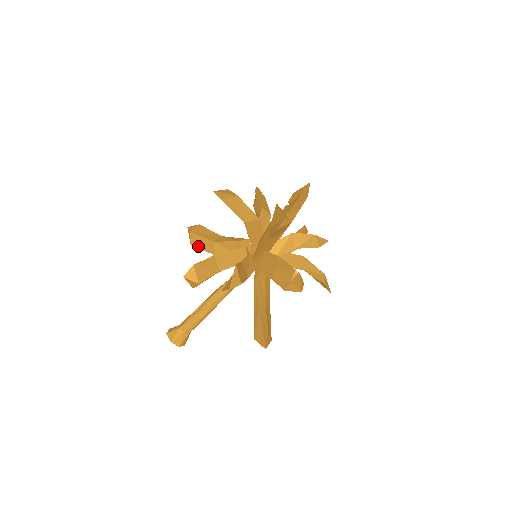
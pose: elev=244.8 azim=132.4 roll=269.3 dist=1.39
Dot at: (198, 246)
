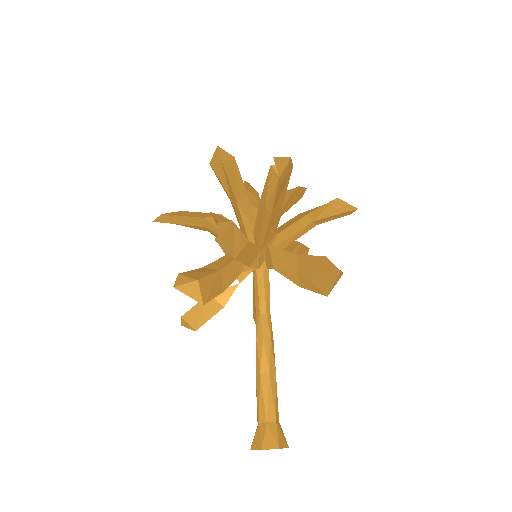
Dot at: (201, 321)
